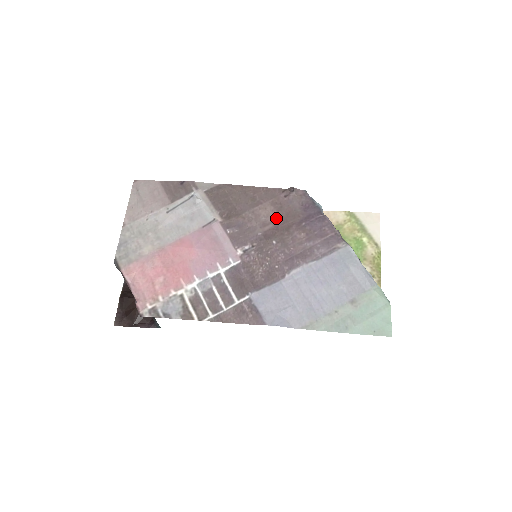
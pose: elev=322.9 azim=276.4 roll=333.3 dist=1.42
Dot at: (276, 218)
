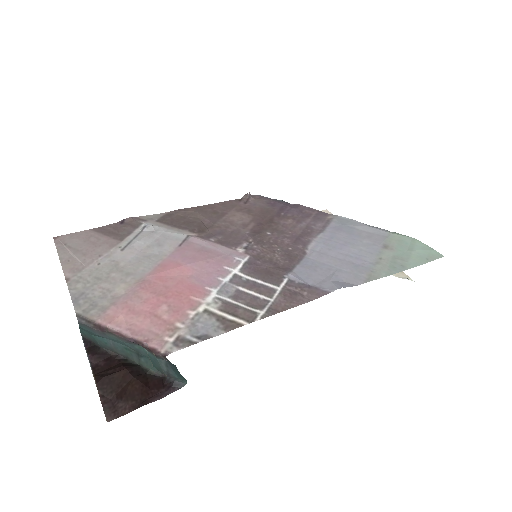
Dot at: (252, 218)
